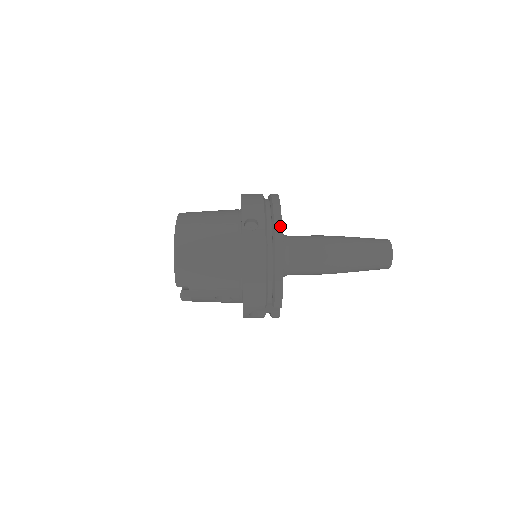
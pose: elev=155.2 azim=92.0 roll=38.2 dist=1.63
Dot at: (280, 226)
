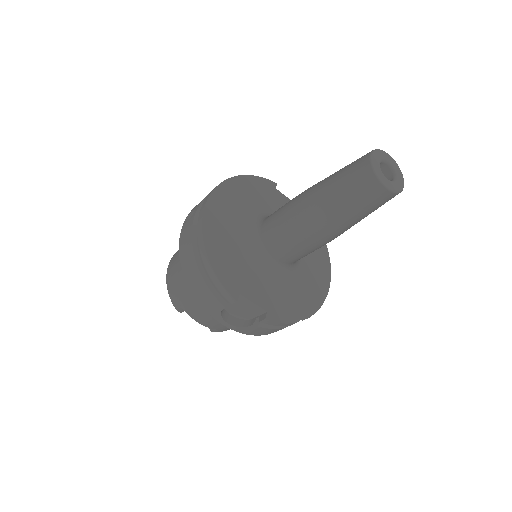
Dot at: (205, 202)
